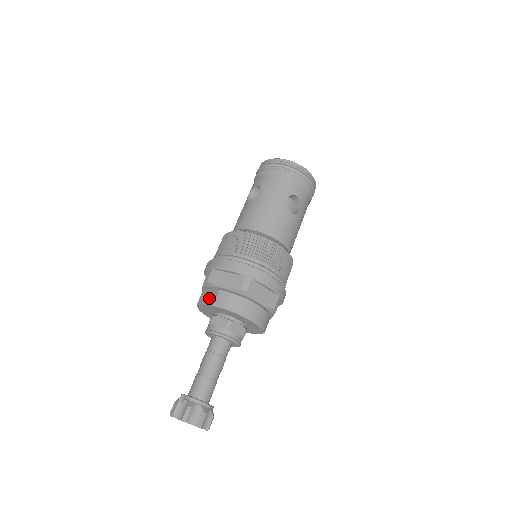
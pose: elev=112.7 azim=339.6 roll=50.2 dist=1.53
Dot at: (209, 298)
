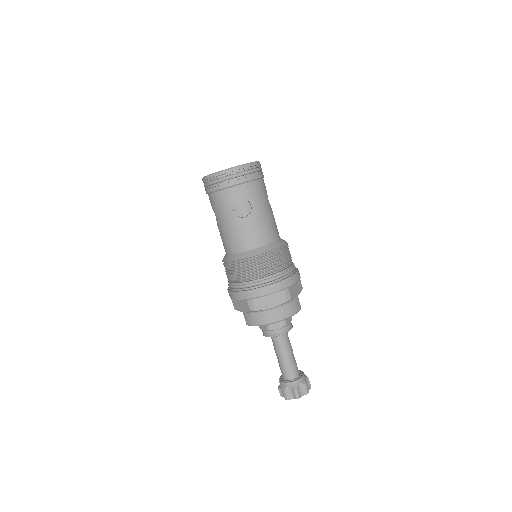
Dot at: occluded
